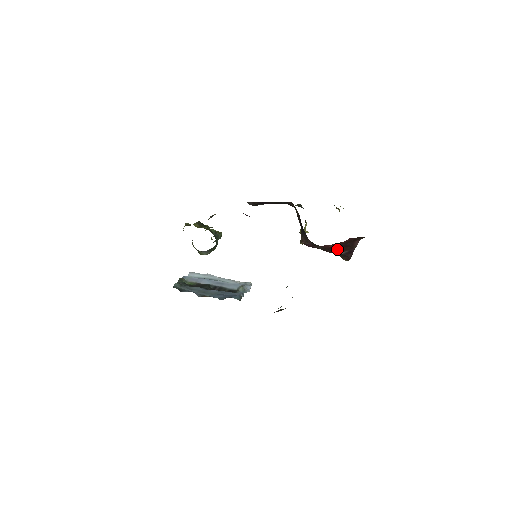
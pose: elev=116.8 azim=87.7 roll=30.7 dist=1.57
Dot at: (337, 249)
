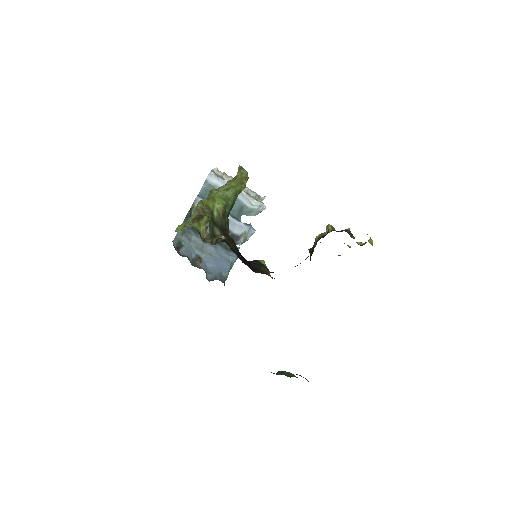
Dot at: occluded
